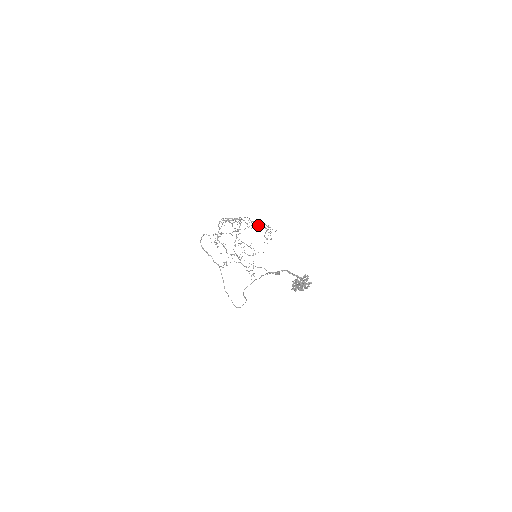
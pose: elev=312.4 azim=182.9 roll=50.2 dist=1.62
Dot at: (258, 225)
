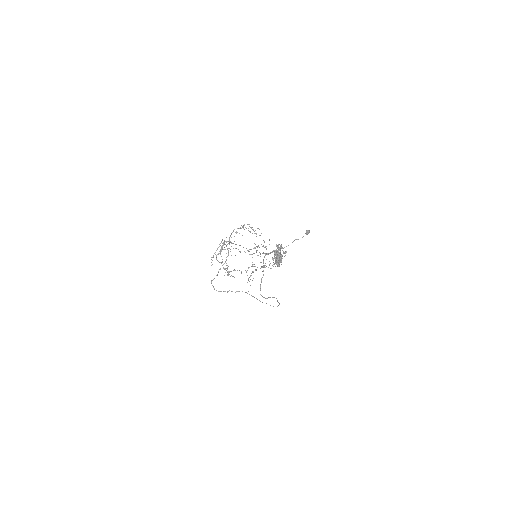
Dot at: occluded
